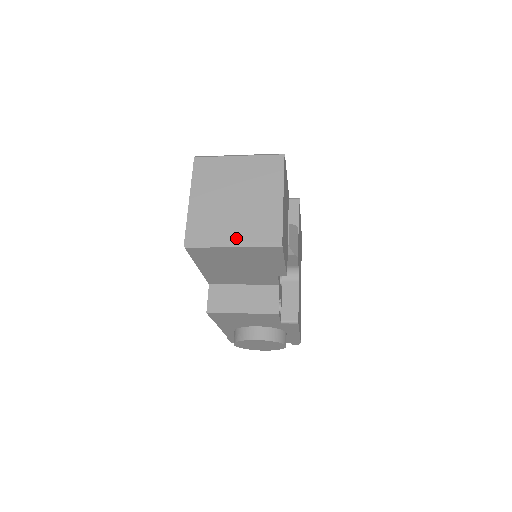
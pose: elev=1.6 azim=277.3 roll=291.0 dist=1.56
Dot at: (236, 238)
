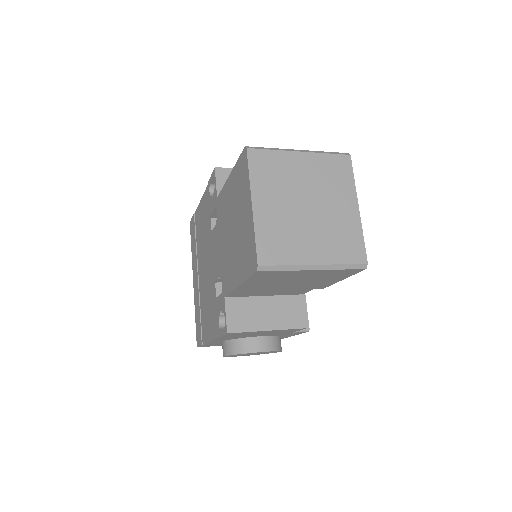
Dot at: (318, 259)
